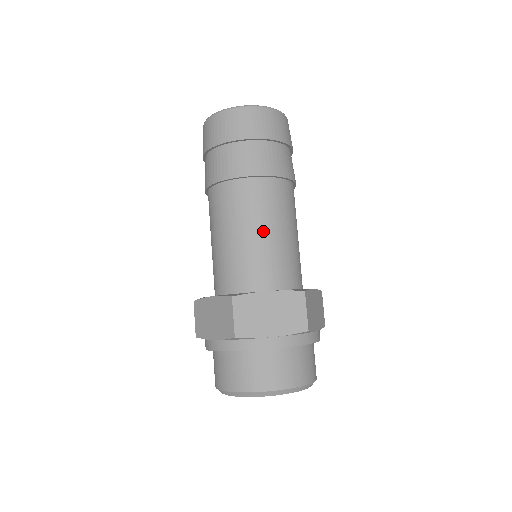
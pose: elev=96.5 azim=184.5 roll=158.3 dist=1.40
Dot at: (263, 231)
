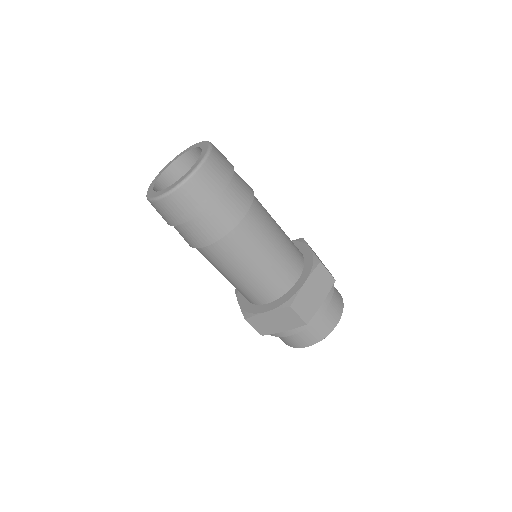
Dot at: (240, 274)
